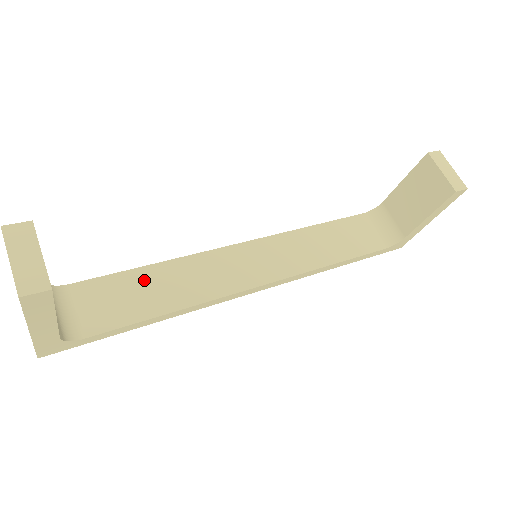
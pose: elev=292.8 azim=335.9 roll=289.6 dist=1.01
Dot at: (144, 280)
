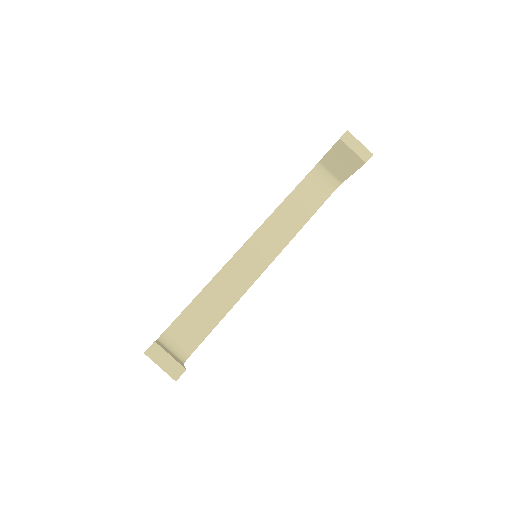
Dot at: (201, 305)
